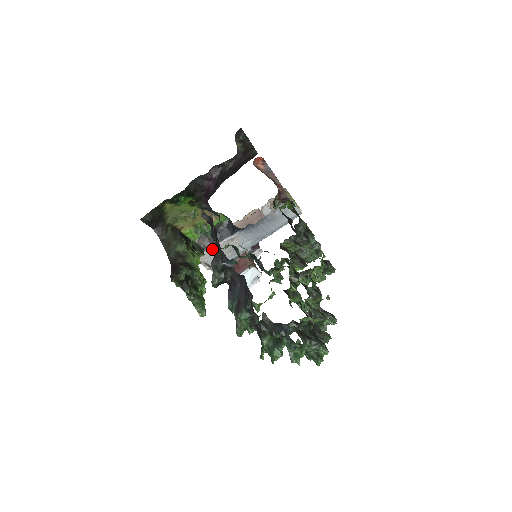
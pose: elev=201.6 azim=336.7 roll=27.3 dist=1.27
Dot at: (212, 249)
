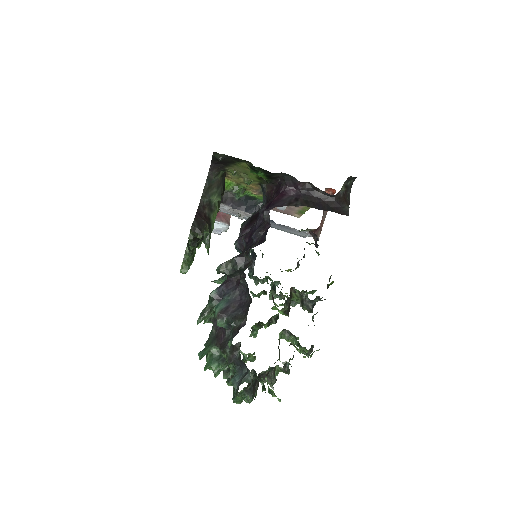
Dot at: (227, 206)
